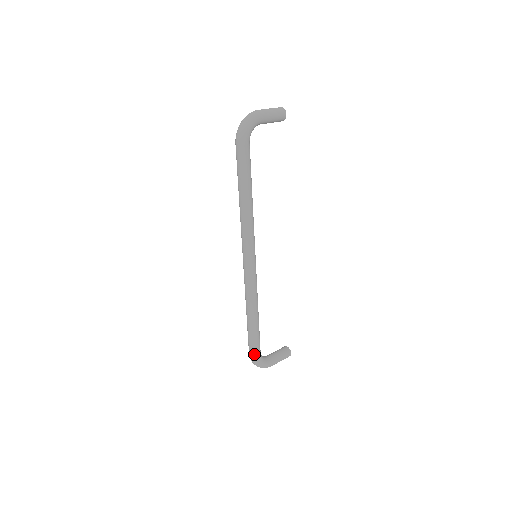
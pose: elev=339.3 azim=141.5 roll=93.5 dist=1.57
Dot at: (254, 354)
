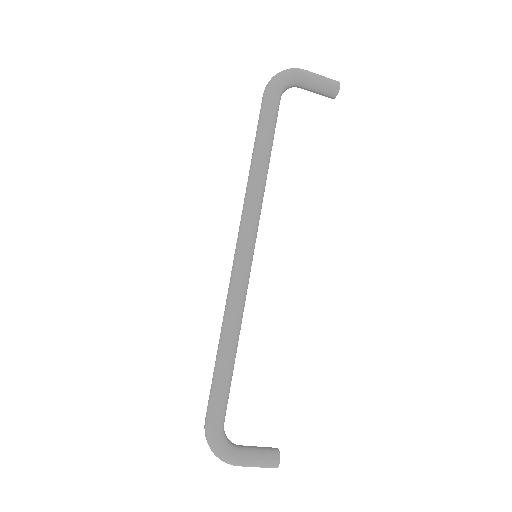
Dot at: (210, 419)
